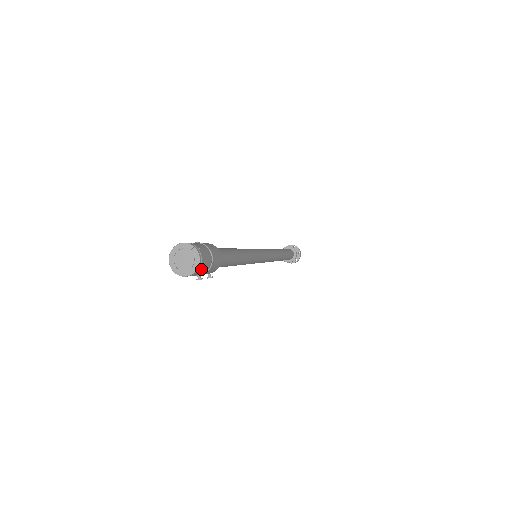
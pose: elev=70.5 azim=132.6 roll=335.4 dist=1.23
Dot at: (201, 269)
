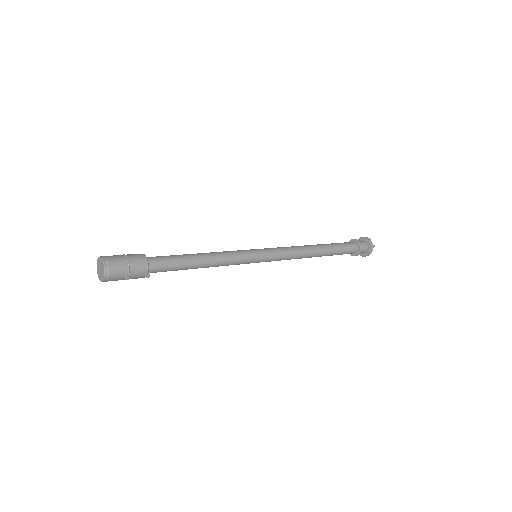
Dot at: (113, 268)
